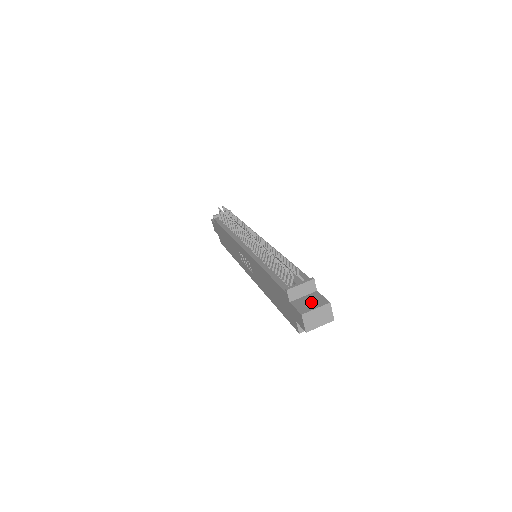
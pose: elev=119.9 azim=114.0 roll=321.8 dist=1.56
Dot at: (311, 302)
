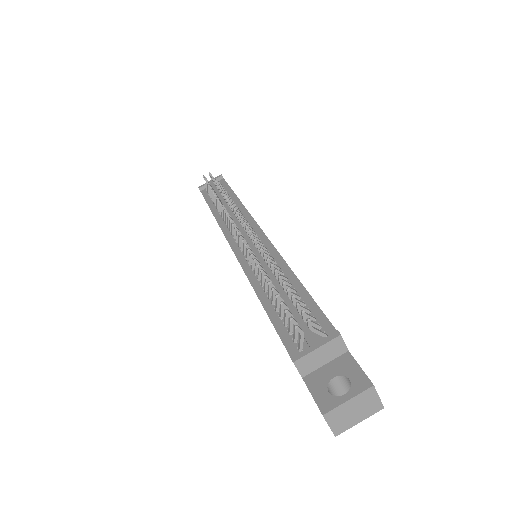
Dot at: (339, 378)
